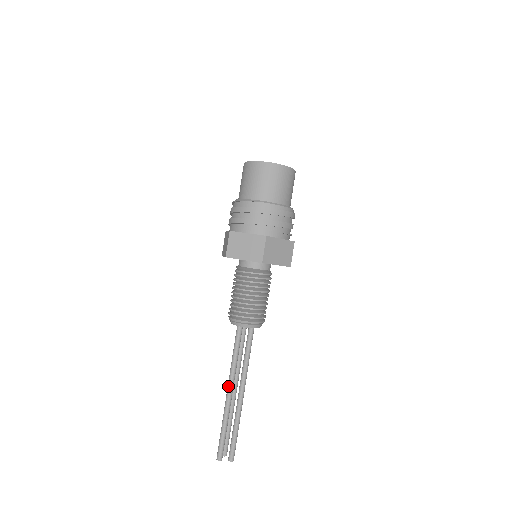
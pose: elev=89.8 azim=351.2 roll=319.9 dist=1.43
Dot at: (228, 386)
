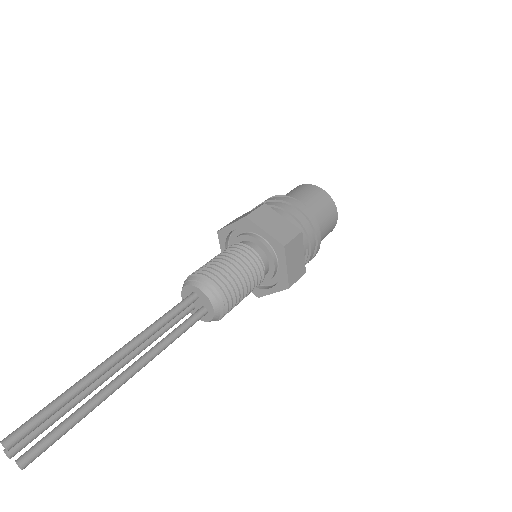
Dot at: (124, 346)
